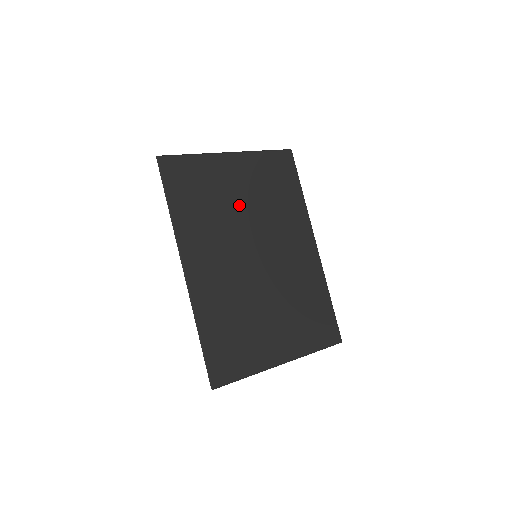
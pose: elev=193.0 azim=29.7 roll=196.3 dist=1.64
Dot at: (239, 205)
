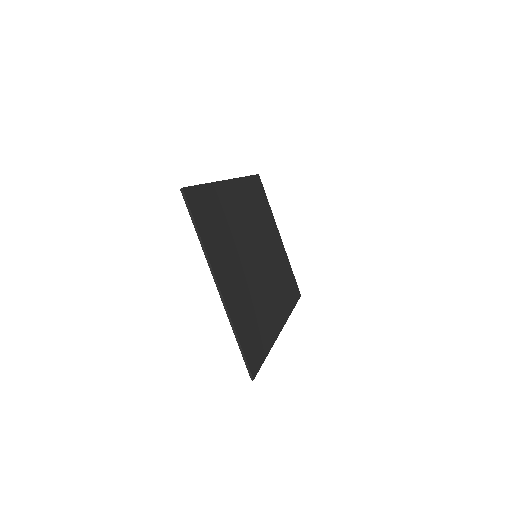
Dot at: (268, 241)
